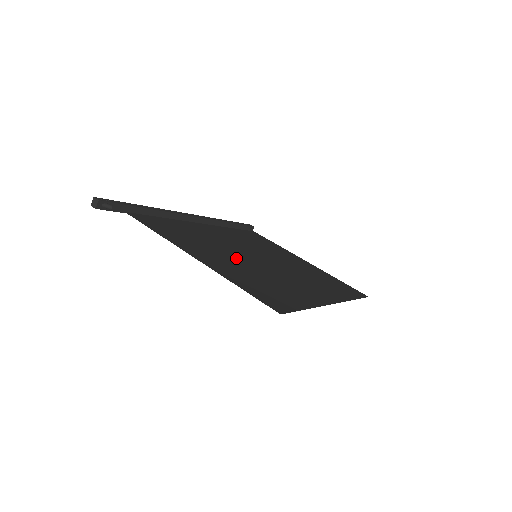
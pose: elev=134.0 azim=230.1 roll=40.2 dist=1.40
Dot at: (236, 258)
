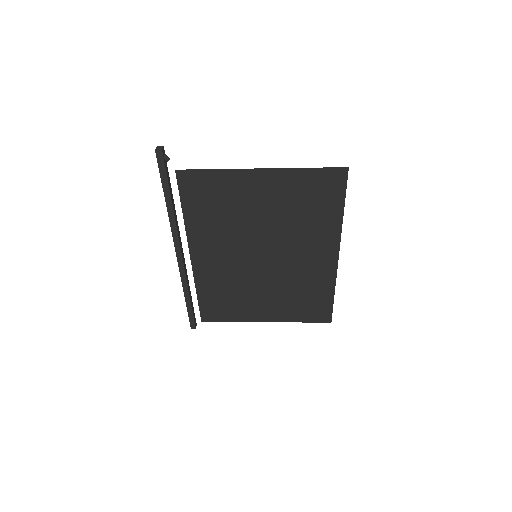
Dot at: (261, 222)
